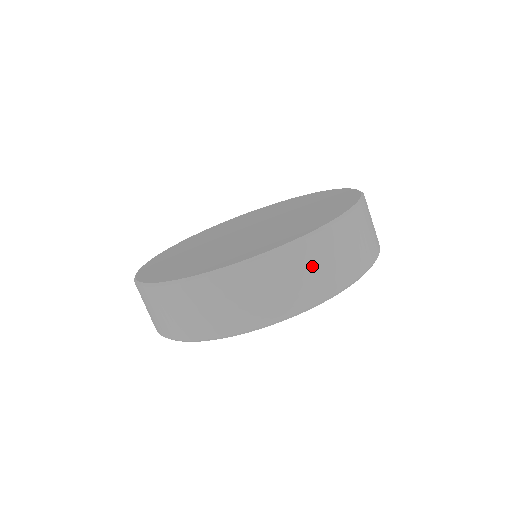
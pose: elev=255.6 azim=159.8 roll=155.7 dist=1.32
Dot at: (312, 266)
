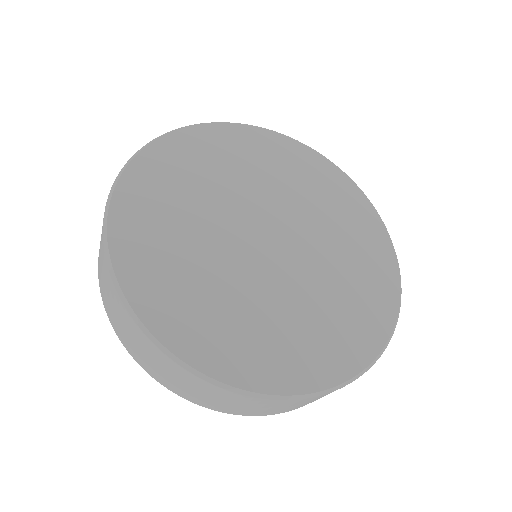
Dot at: occluded
